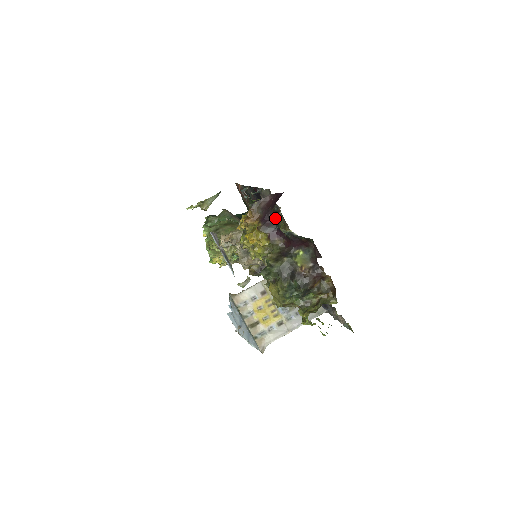
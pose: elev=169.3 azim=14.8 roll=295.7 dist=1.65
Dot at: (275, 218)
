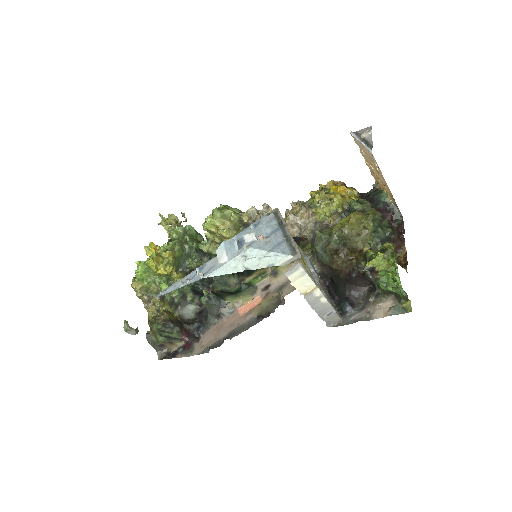
Dot at: (365, 197)
